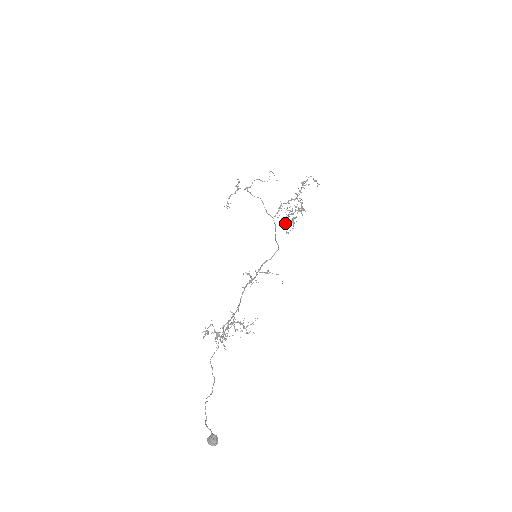
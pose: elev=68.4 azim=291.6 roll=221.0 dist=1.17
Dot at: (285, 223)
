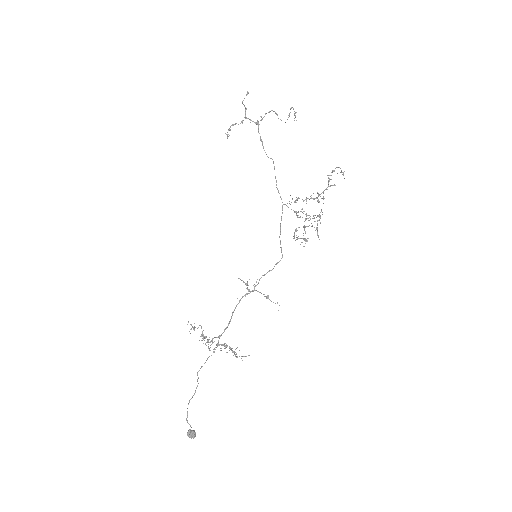
Dot at: (296, 229)
